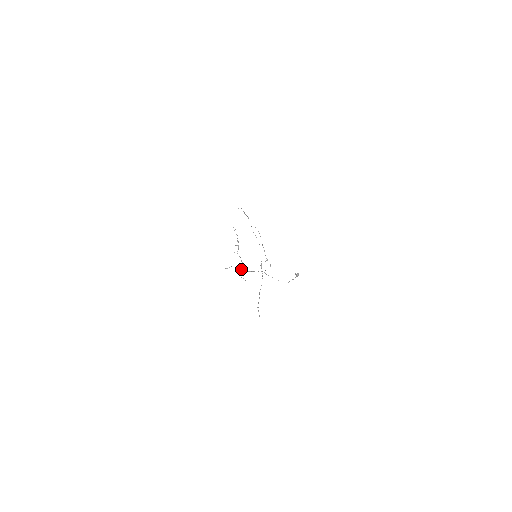
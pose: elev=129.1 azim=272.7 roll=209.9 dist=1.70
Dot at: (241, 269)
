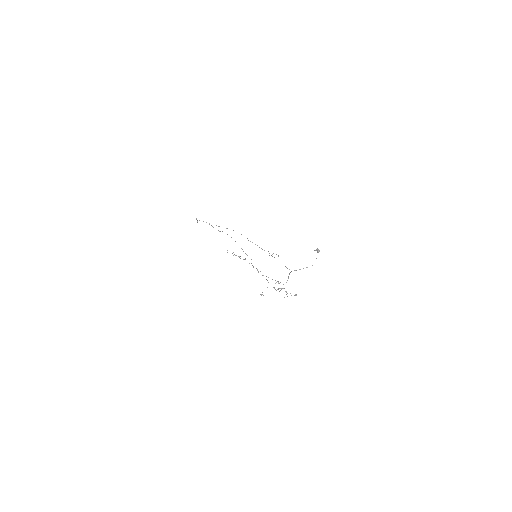
Dot at: (281, 288)
